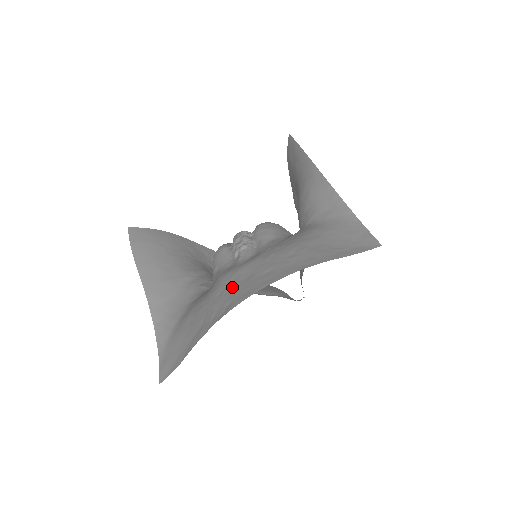
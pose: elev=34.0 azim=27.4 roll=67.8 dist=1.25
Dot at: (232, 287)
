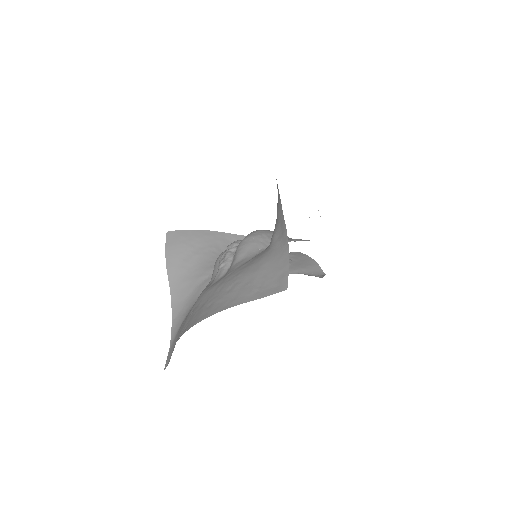
Dot at: (194, 311)
